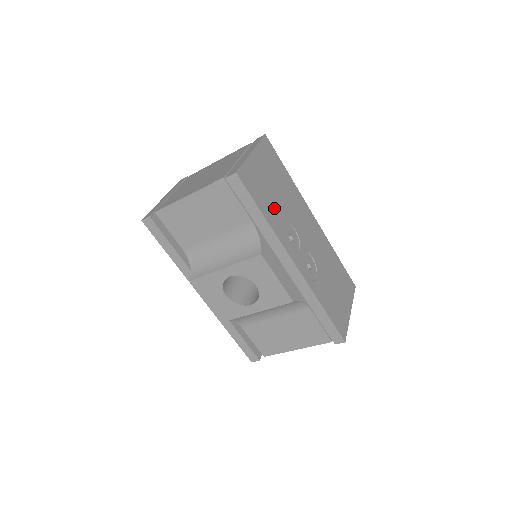
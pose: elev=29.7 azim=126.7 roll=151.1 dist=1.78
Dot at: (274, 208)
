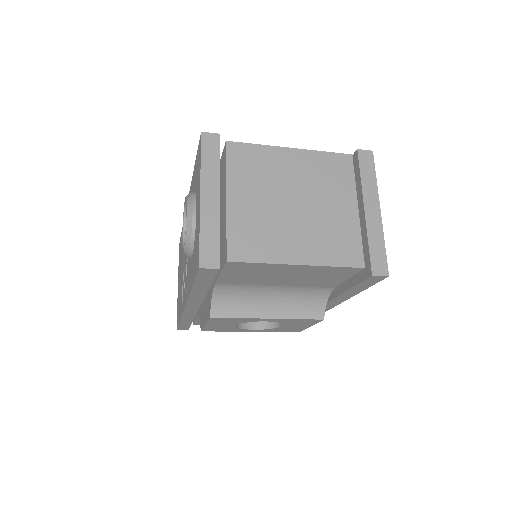
Dot at: occluded
